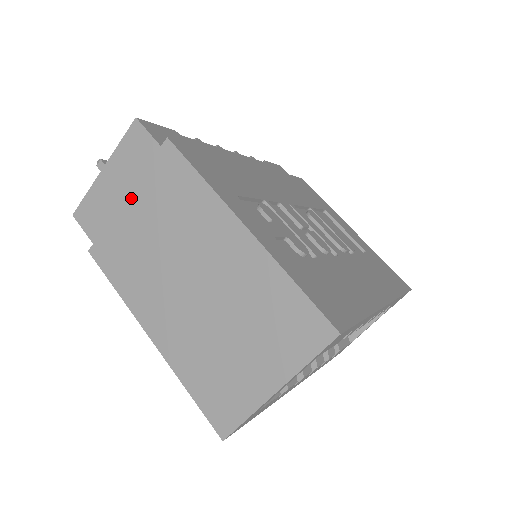
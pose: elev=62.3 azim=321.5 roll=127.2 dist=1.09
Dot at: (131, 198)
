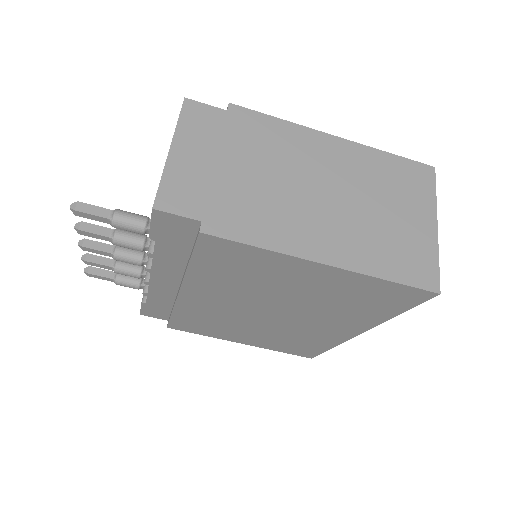
Dot at: (223, 160)
